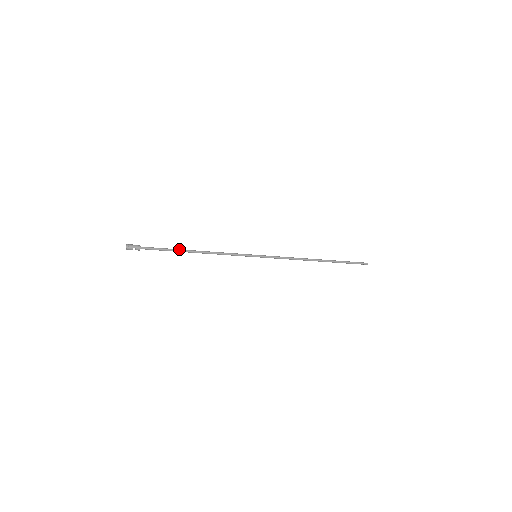
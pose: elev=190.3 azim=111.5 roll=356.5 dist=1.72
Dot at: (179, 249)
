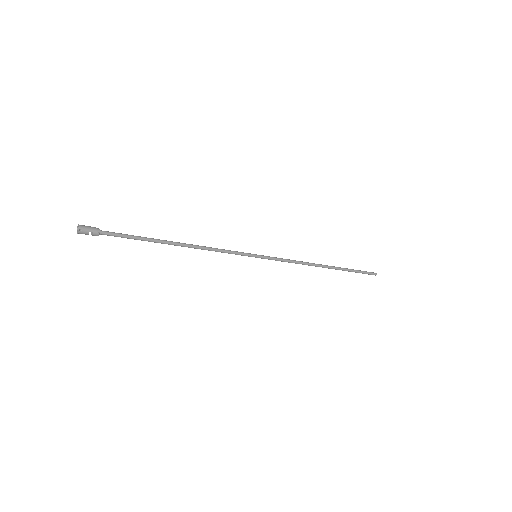
Dot at: (157, 239)
